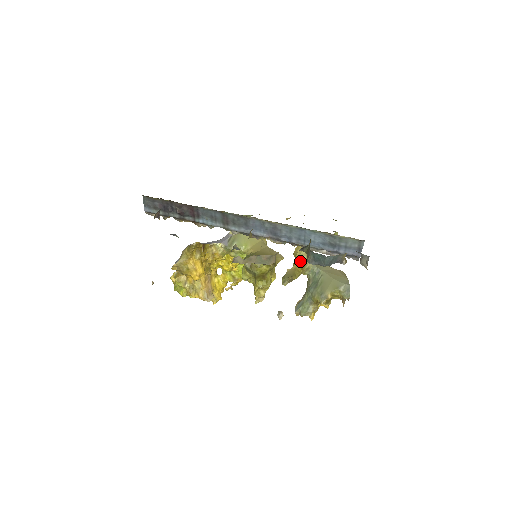
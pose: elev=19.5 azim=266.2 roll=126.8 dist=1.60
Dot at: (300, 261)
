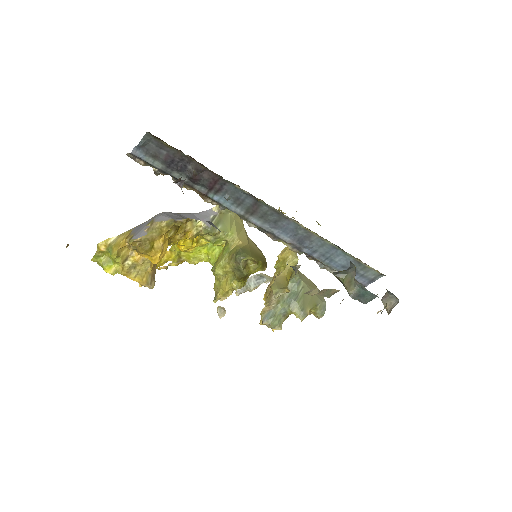
Dot at: (290, 268)
